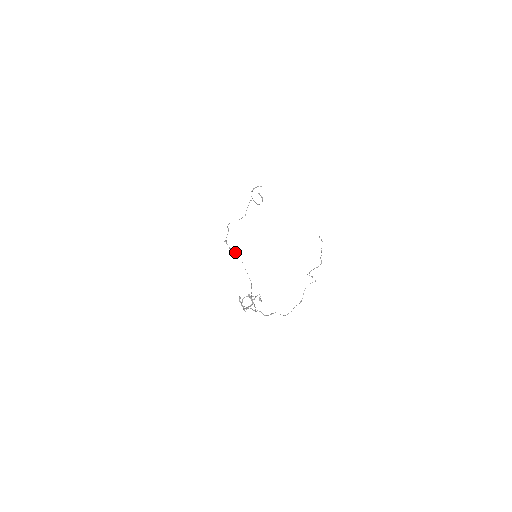
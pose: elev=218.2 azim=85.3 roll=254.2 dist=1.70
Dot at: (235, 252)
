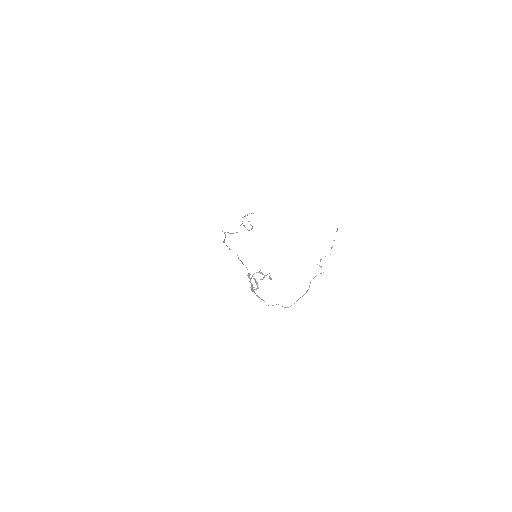
Dot at: occluded
